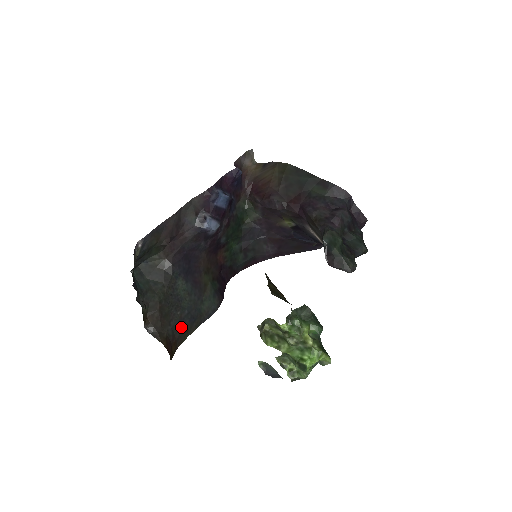
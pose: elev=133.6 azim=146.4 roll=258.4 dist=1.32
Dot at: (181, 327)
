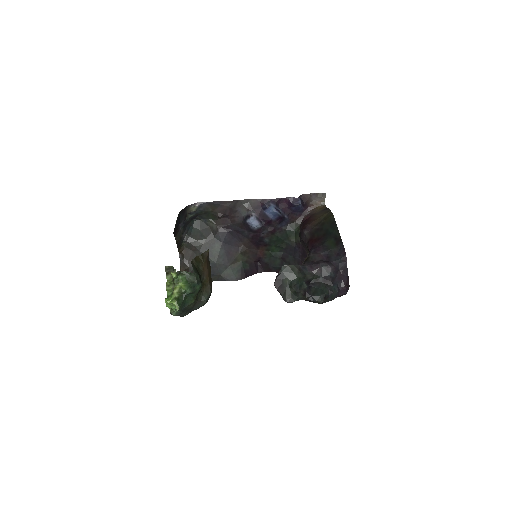
Dot at: occluded
